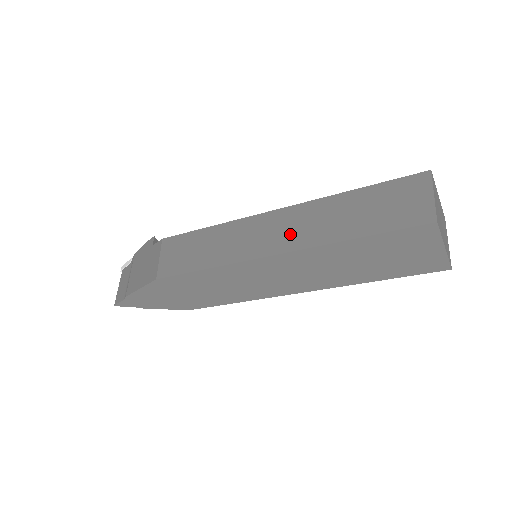
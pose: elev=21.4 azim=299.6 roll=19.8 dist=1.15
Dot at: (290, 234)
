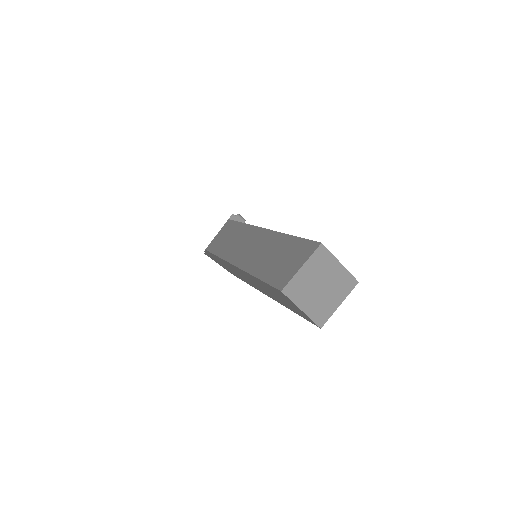
Dot at: (249, 254)
